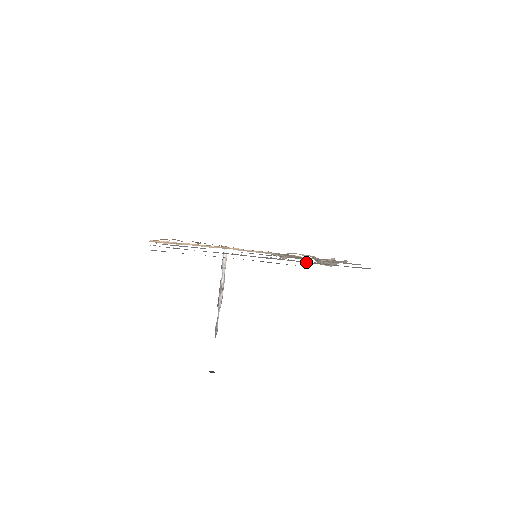
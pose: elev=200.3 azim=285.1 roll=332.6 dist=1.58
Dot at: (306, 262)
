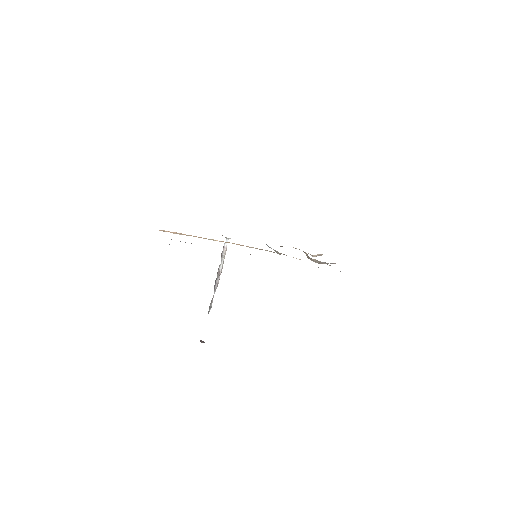
Dot at: occluded
